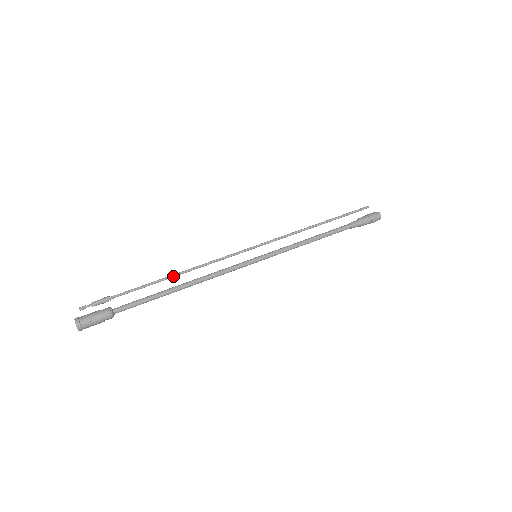
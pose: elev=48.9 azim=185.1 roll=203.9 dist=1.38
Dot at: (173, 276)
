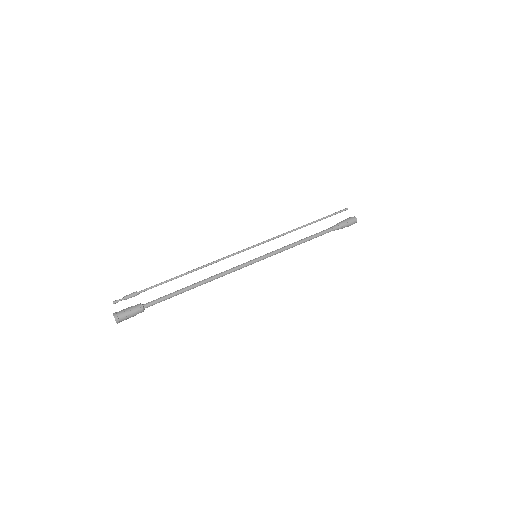
Dot at: (188, 273)
